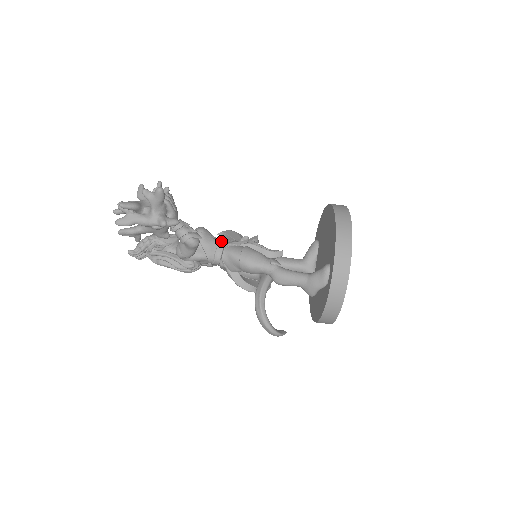
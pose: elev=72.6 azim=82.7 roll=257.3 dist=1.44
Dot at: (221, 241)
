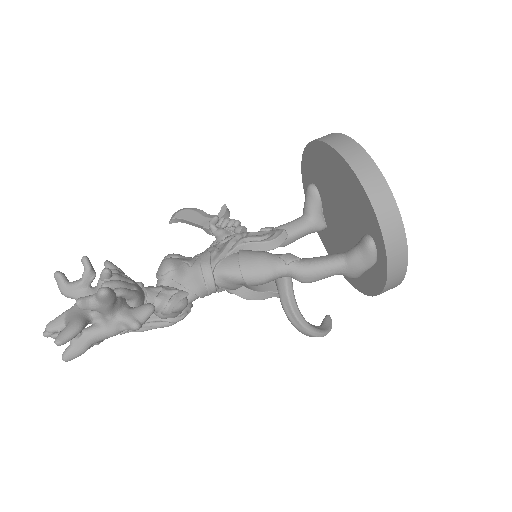
Dot at: (203, 264)
